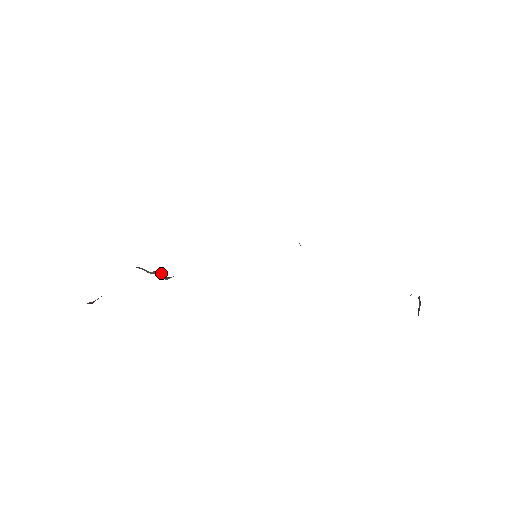
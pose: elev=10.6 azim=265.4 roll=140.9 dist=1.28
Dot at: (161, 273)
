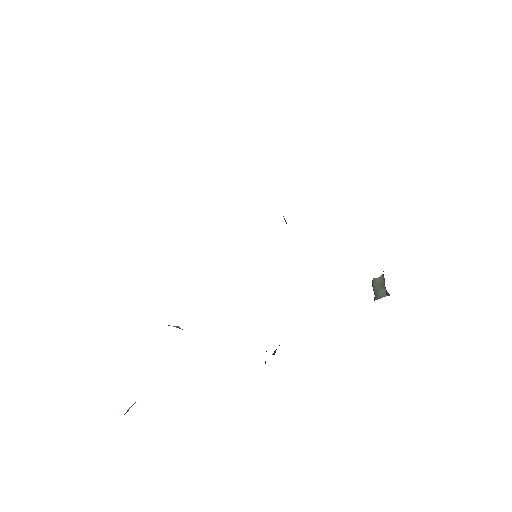
Dot at: (178, 327)
